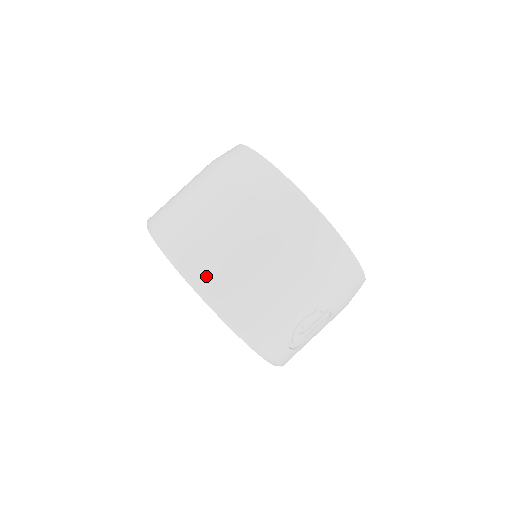
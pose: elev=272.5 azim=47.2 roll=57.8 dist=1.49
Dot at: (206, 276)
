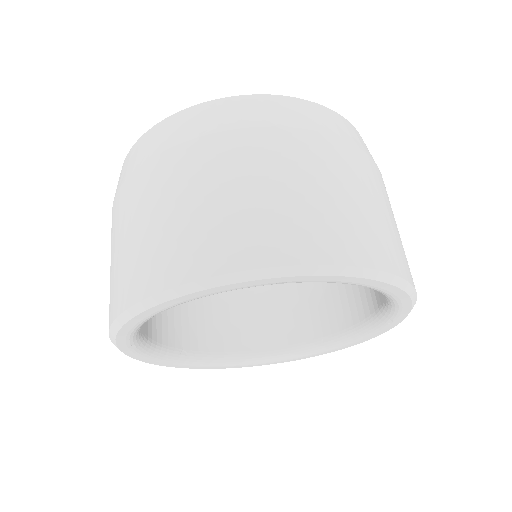
Dot at: (298, 244)
